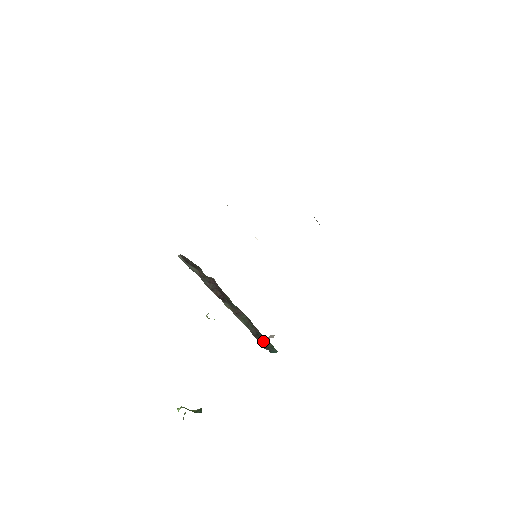
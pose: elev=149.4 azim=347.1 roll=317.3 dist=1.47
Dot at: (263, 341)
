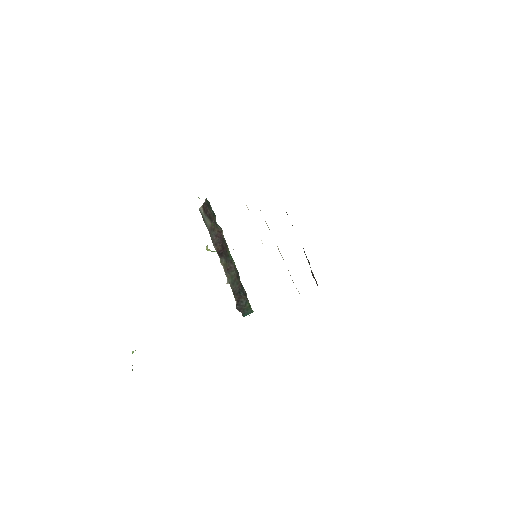
Dot at: (241, 301)
